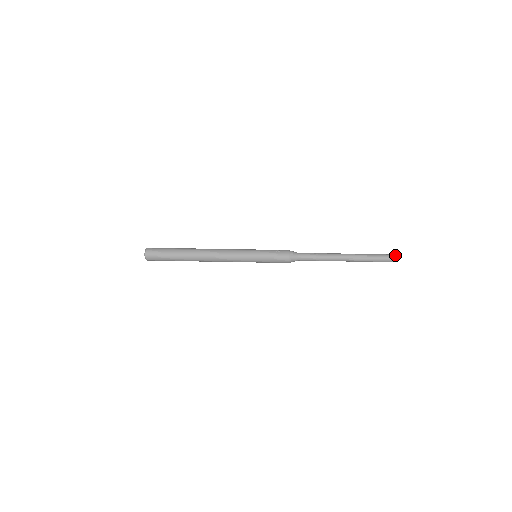
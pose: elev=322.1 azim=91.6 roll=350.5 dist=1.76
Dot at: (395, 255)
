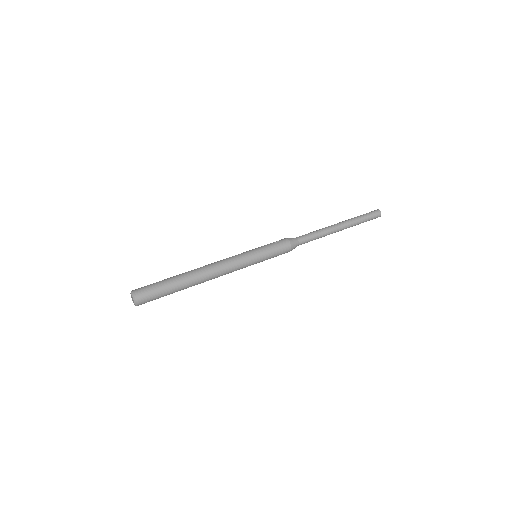
Dot at: (379, 210)
